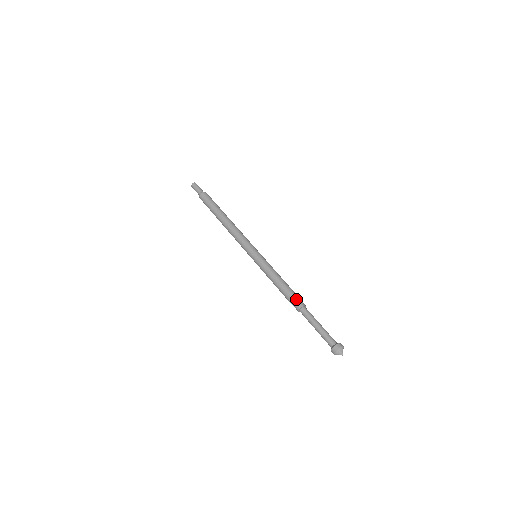
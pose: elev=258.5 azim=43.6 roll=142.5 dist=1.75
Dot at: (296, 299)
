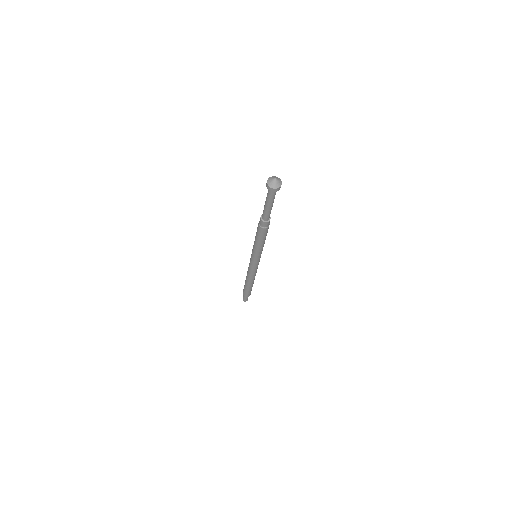
Dot at: occluded
